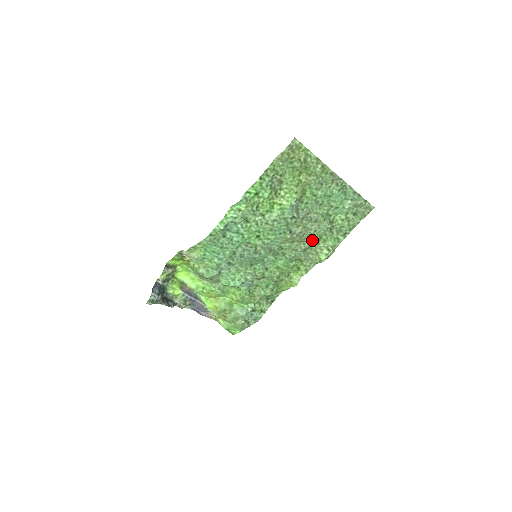
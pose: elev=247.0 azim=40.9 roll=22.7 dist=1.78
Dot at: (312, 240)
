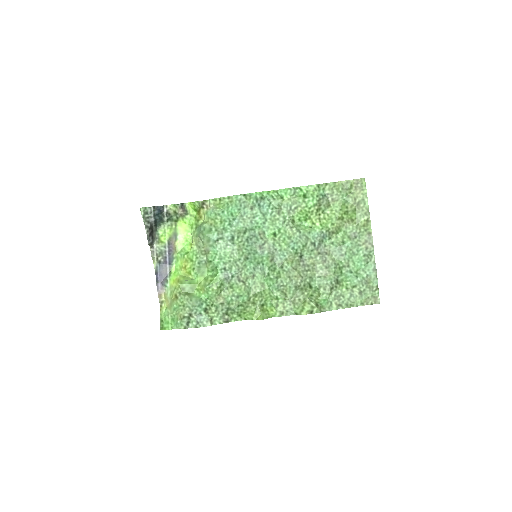
Dot at: (310, 286)
